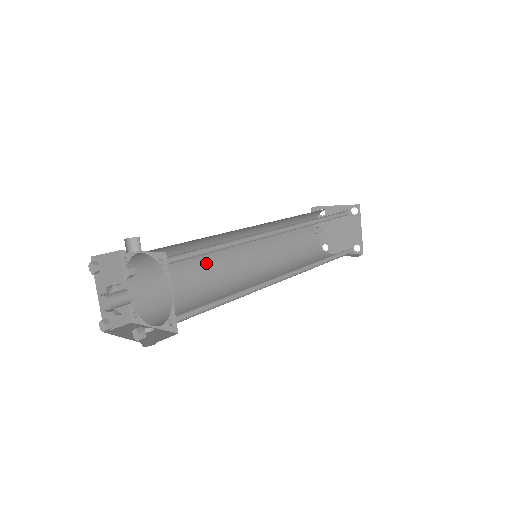
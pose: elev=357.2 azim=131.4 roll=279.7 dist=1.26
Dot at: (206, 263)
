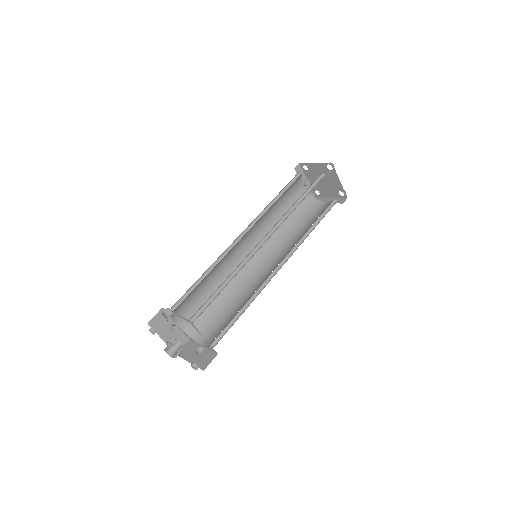
Dot at: (223, 273)
